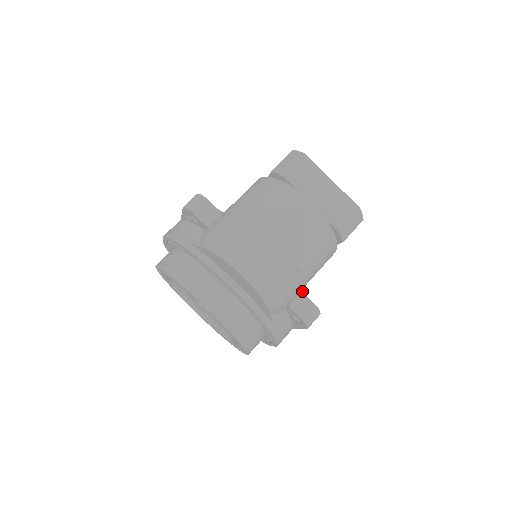
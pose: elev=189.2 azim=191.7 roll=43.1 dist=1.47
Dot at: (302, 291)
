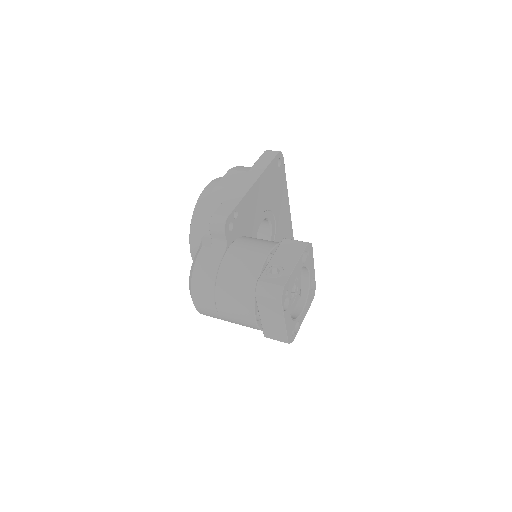
Dot at: occluded
